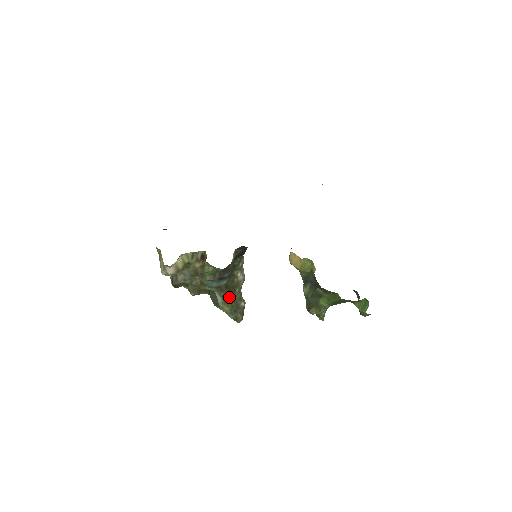
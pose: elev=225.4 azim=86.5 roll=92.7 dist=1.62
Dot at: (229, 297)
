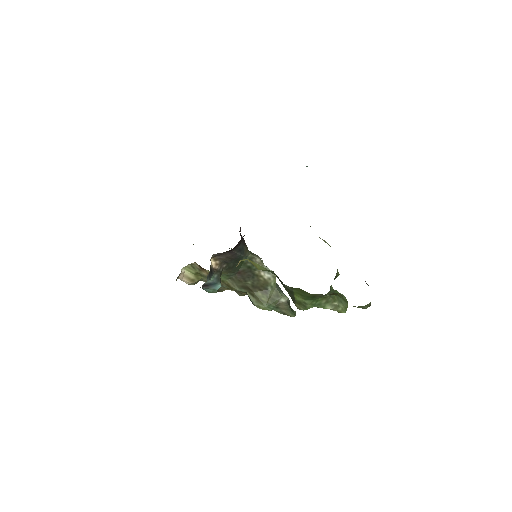
Dot at: (262, 295)
